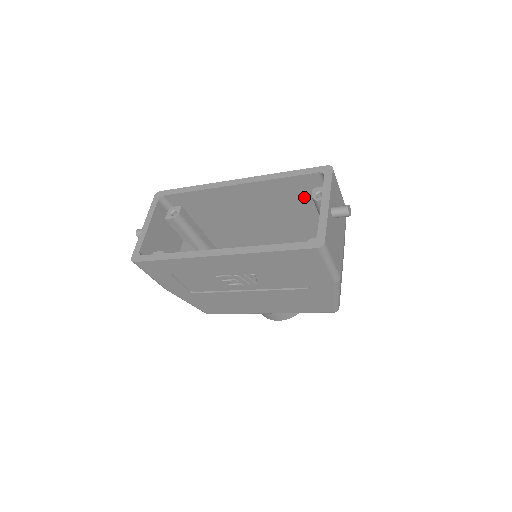
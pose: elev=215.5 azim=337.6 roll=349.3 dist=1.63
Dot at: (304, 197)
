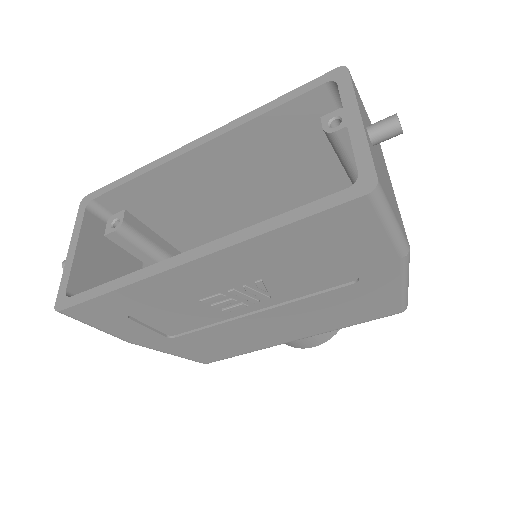
Dot at: (309, 139)
